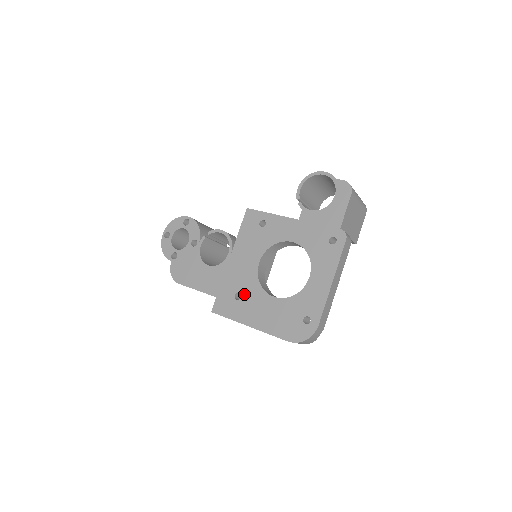
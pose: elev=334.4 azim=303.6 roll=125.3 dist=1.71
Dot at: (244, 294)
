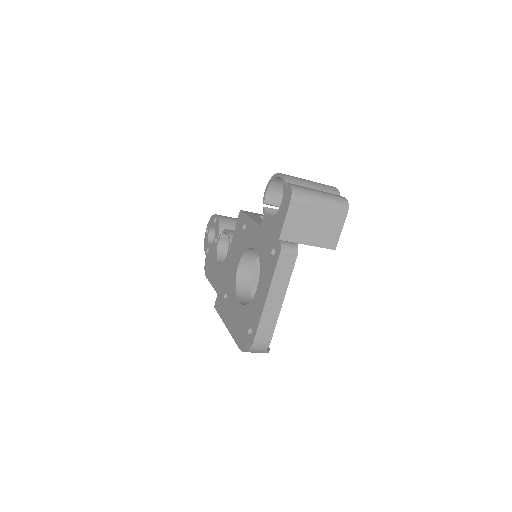
Dot at: (228, 295)
